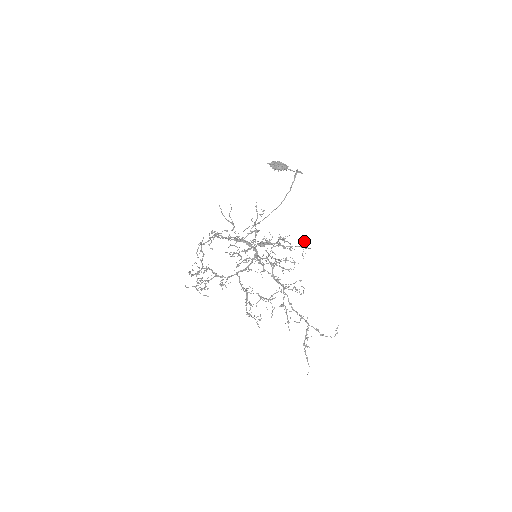
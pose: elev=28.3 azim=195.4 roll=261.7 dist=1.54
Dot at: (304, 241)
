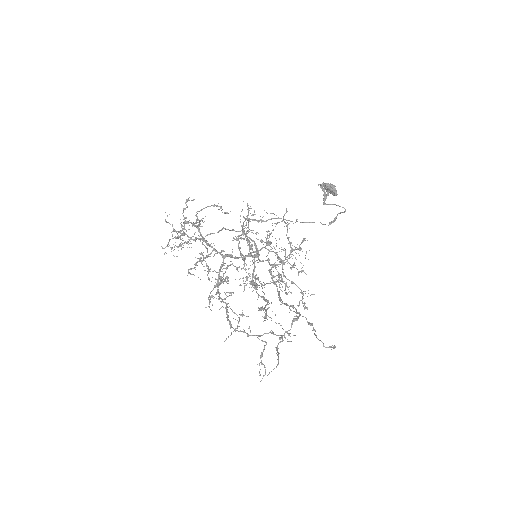
Dot at: occluded
